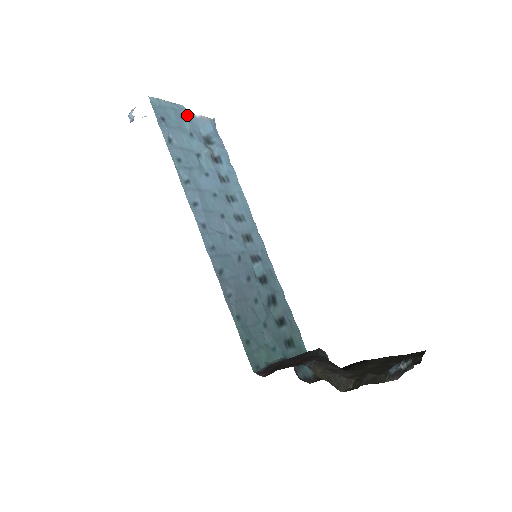
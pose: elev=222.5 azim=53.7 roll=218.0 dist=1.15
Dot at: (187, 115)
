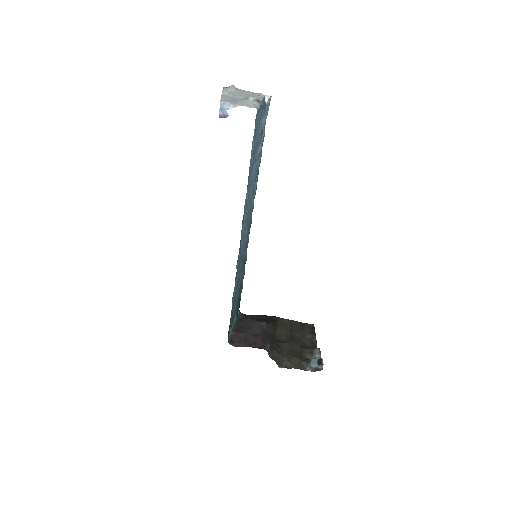
Dot at: (263, 110)
